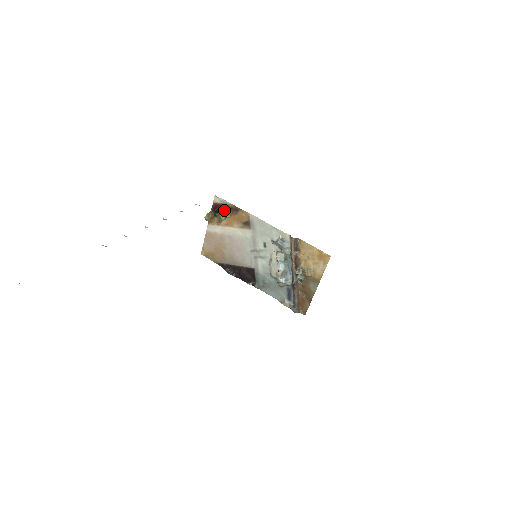
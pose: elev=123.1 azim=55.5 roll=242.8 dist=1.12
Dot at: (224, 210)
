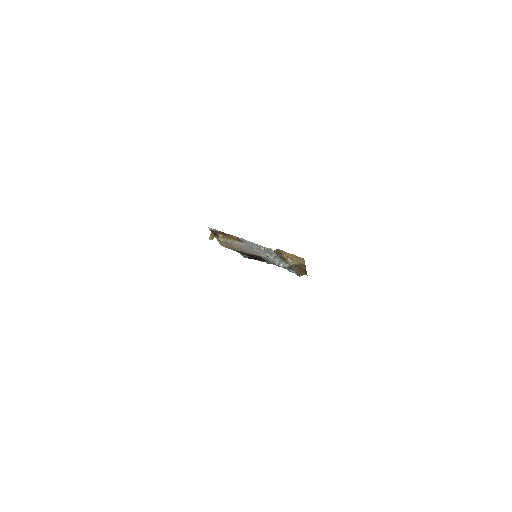
Dot at: (219, 234)
